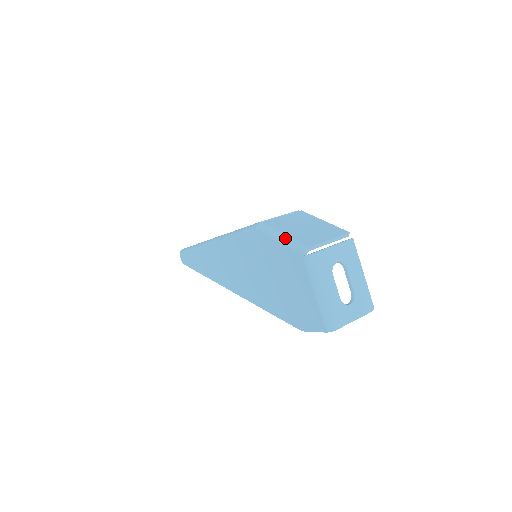
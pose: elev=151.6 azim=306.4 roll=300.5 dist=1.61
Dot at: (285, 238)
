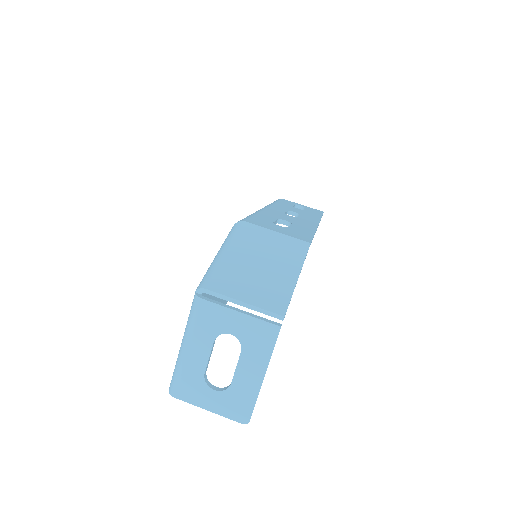
Dot at: (217, 258)
